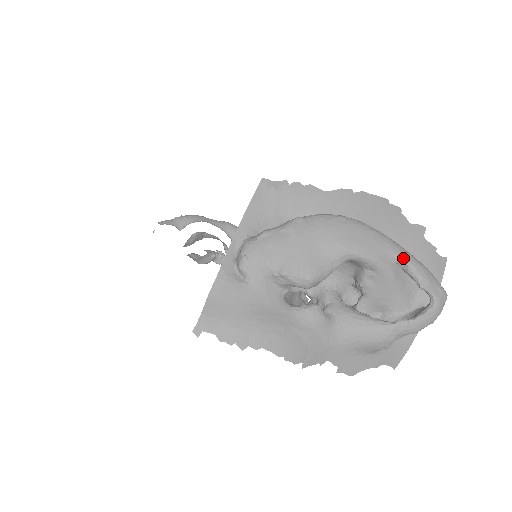
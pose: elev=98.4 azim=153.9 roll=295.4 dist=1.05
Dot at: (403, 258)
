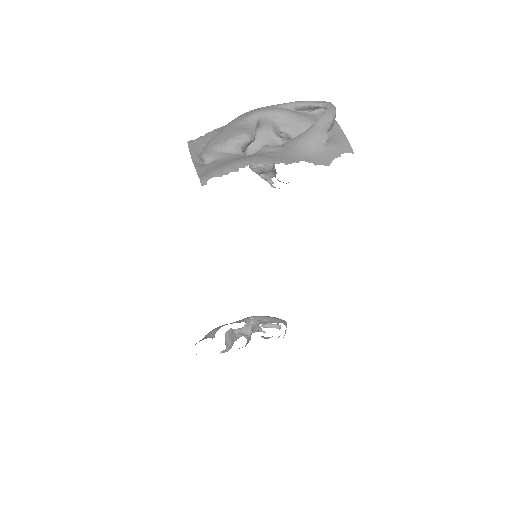
Dot at: (286, 103)
